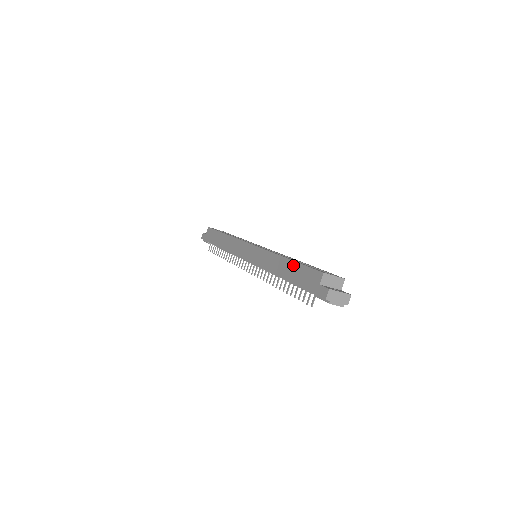
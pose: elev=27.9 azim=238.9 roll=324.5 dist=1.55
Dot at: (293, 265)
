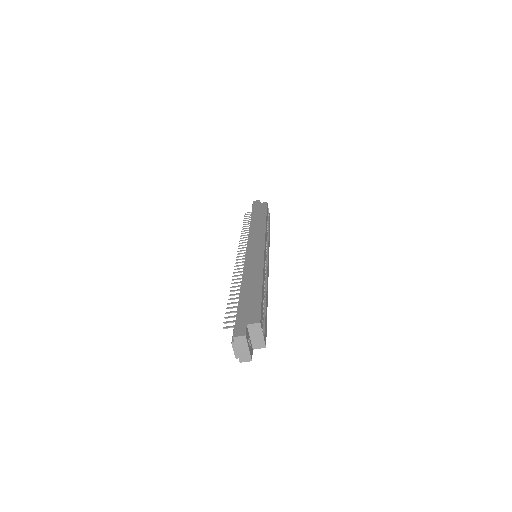
Dot at: (258, 291)
